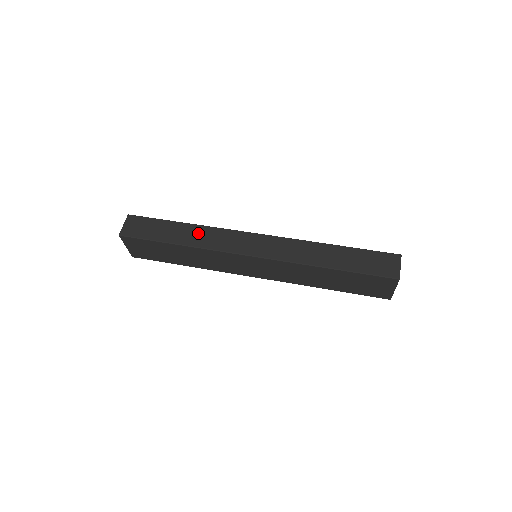
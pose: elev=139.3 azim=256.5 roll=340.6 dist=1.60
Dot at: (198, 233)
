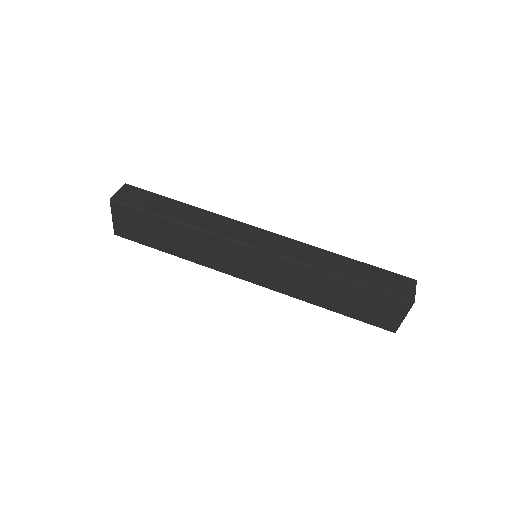
Dot at: (199, 215)
